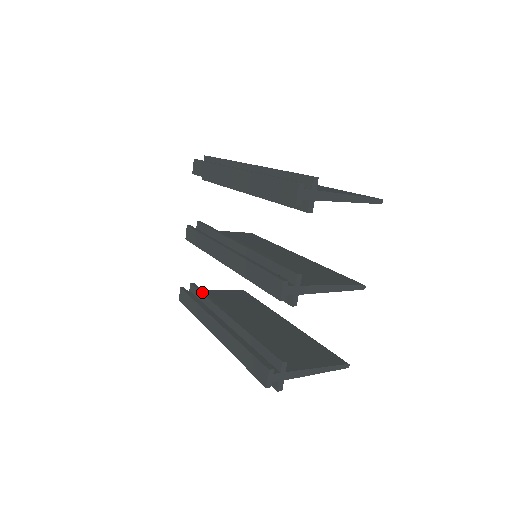
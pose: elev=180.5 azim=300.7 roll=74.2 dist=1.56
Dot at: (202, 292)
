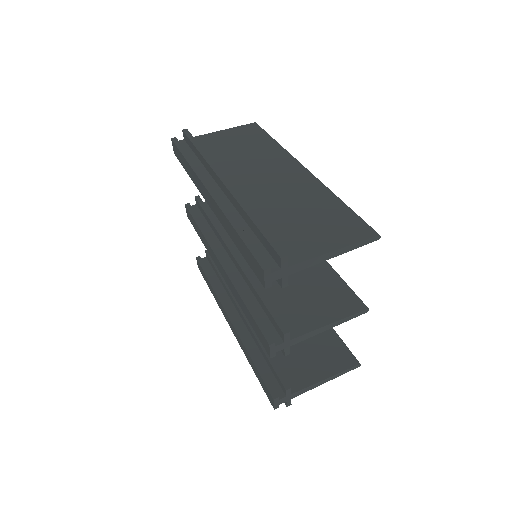
Dot at: (216, 268)
